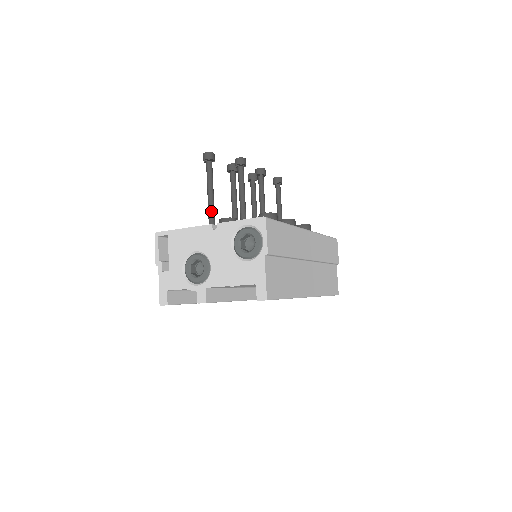
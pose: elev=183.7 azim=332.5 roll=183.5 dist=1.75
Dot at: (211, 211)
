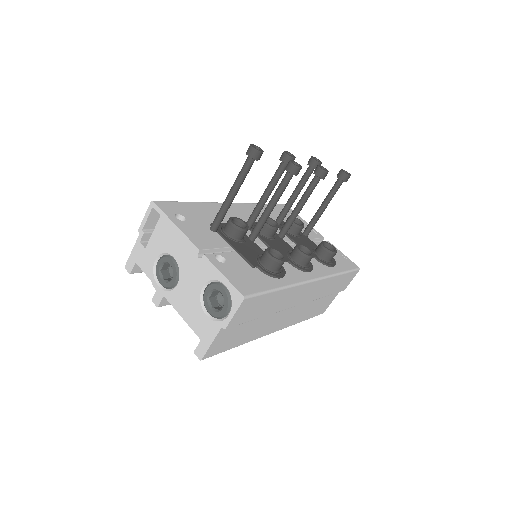
Dot at: (222, 212)
